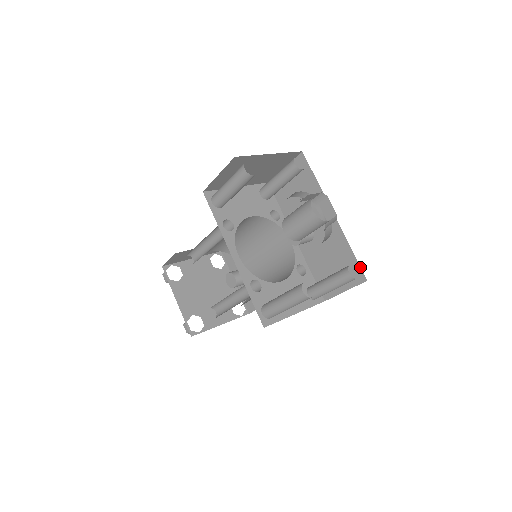
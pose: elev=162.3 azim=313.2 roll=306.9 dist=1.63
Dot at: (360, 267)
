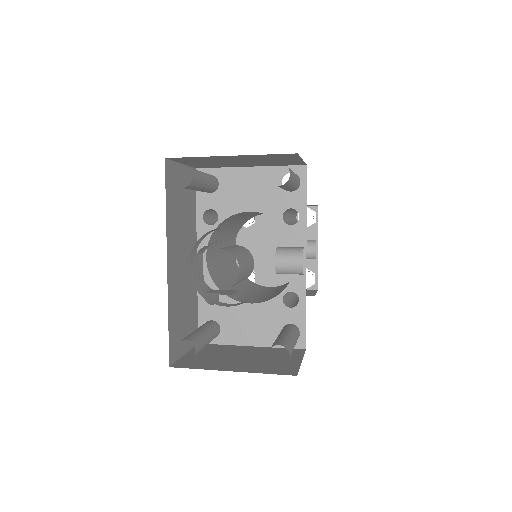
Dot at: occluded
